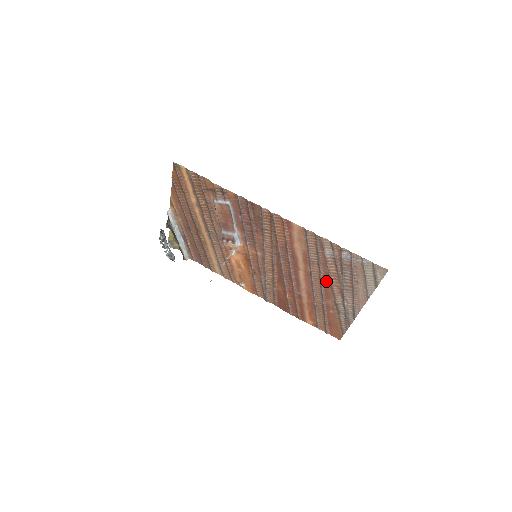
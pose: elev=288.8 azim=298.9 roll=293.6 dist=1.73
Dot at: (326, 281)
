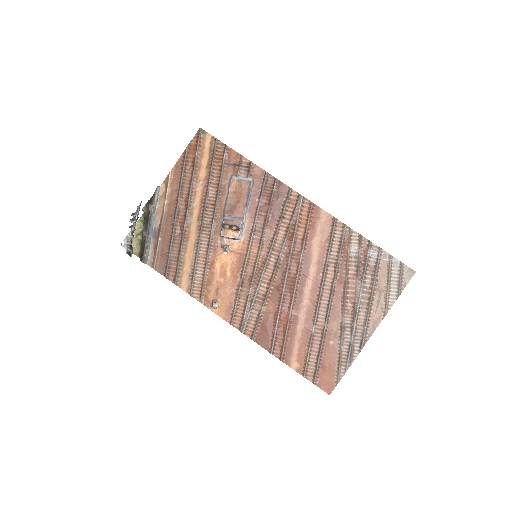
Dot at: (338, 292)
